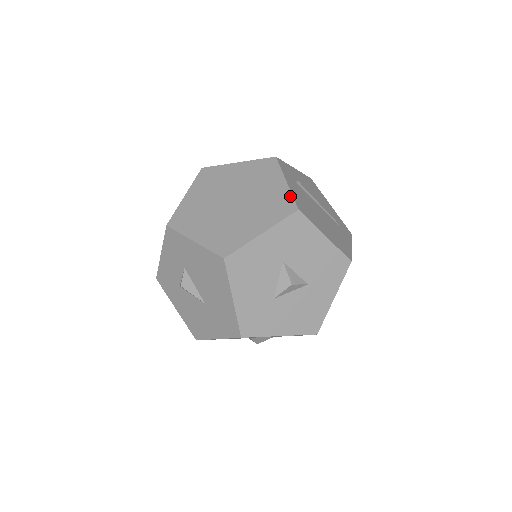
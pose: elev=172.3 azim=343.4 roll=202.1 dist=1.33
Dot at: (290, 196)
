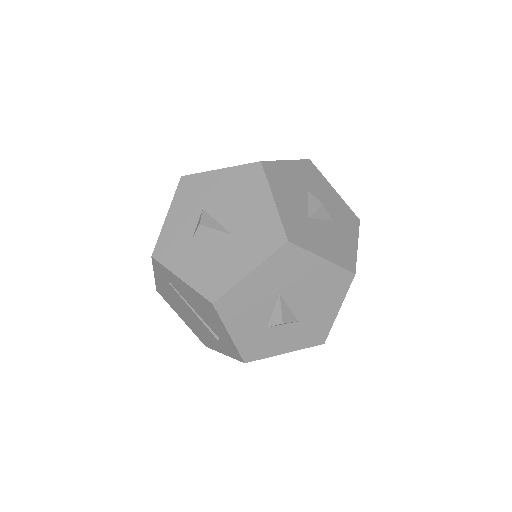
Dot at: occluded
